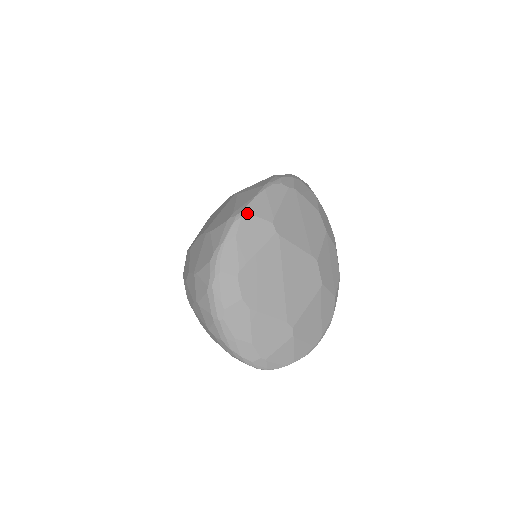
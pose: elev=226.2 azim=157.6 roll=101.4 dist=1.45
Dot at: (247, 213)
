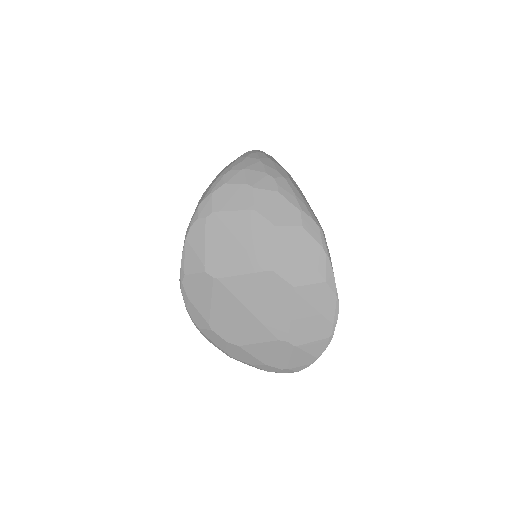
Dot at: (183, 275)
